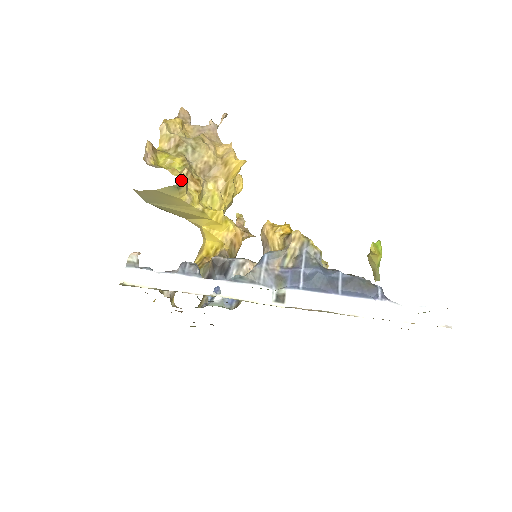
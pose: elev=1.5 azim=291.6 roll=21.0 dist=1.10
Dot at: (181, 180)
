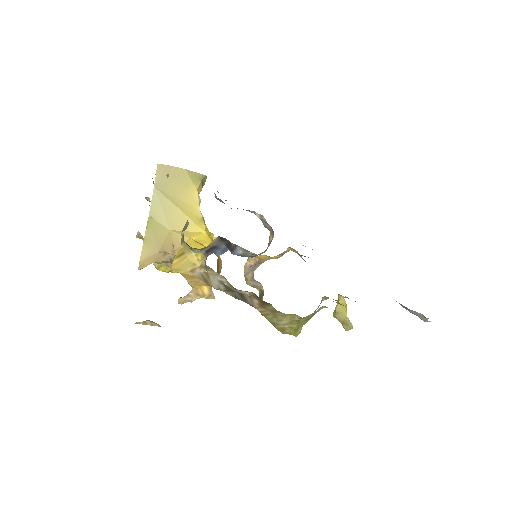
Dot at: (206, 178)
